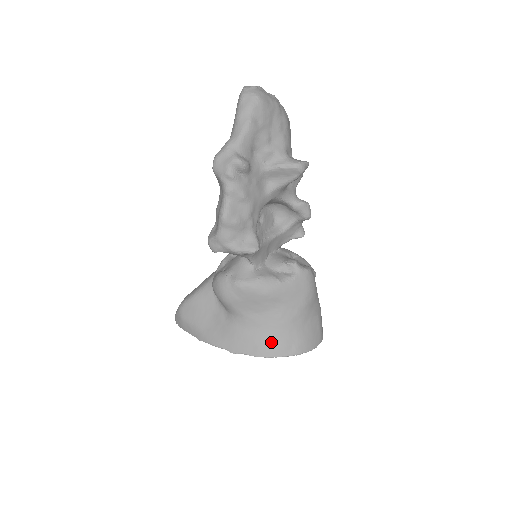
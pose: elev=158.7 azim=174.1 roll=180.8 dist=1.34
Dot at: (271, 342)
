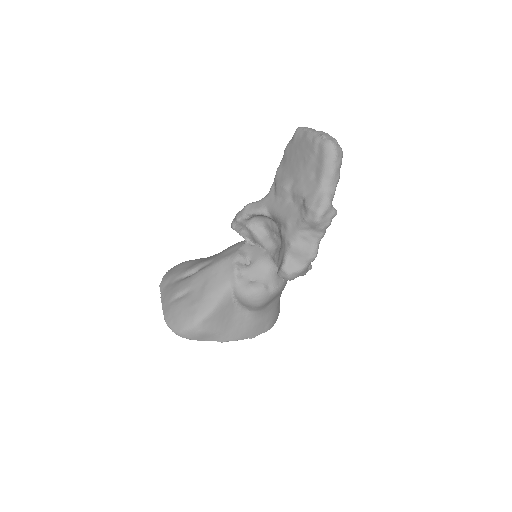
Dot at: (274, 316)
